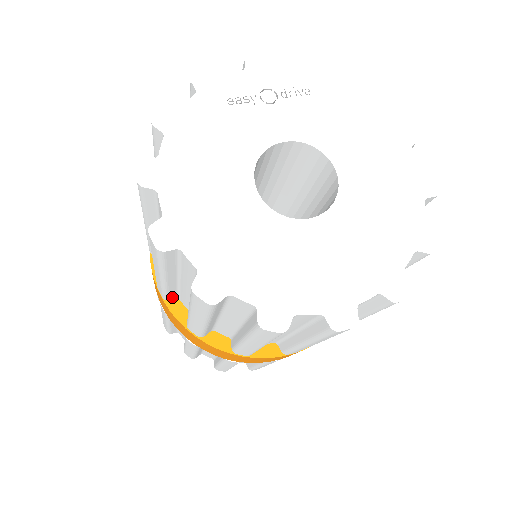
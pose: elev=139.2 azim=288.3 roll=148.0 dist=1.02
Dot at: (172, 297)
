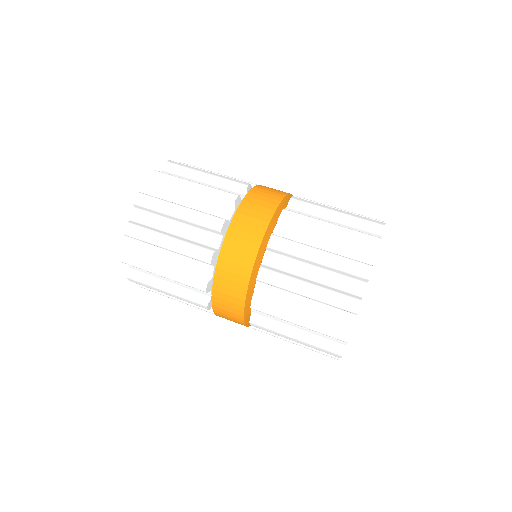
Dot at: occluded
